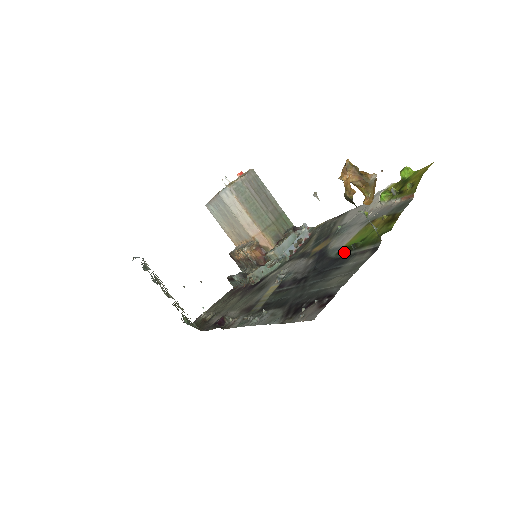
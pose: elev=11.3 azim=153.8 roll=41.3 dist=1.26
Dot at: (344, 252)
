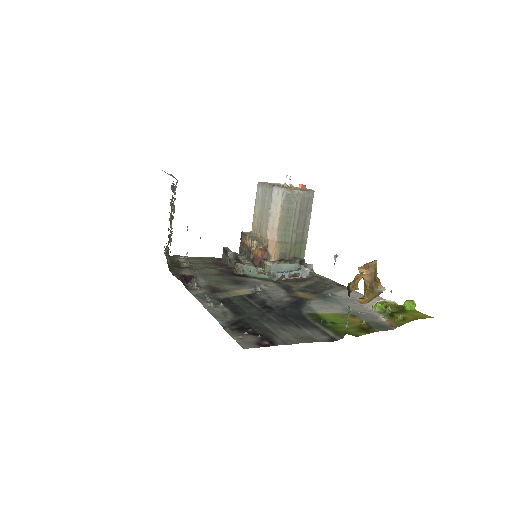
Dot at: (313, 318)
